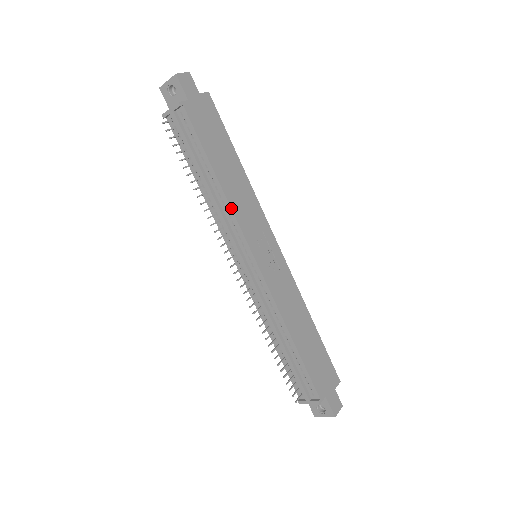
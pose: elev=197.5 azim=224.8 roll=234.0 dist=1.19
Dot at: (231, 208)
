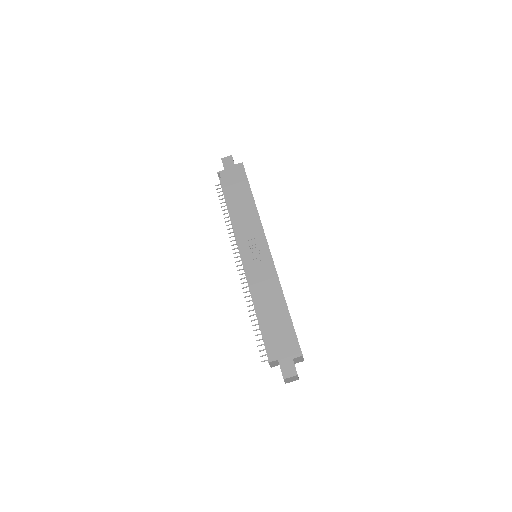
Dot at: (234, 224)
